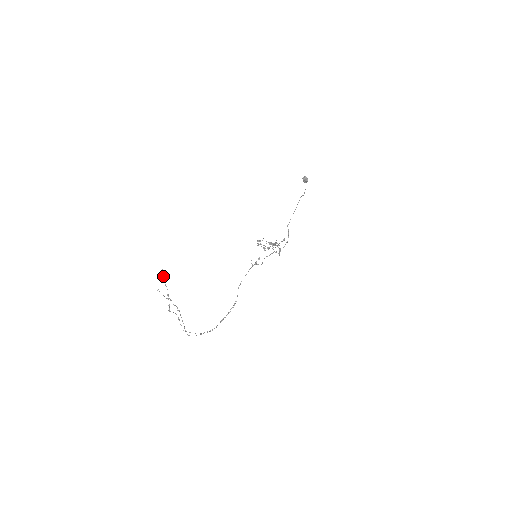
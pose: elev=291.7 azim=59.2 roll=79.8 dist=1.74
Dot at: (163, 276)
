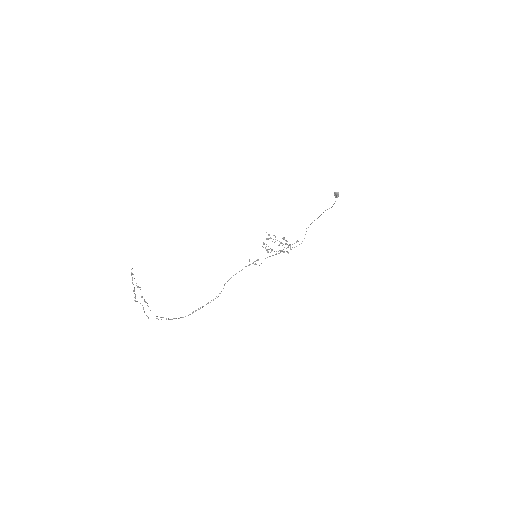
Dot at: (132, 274)
